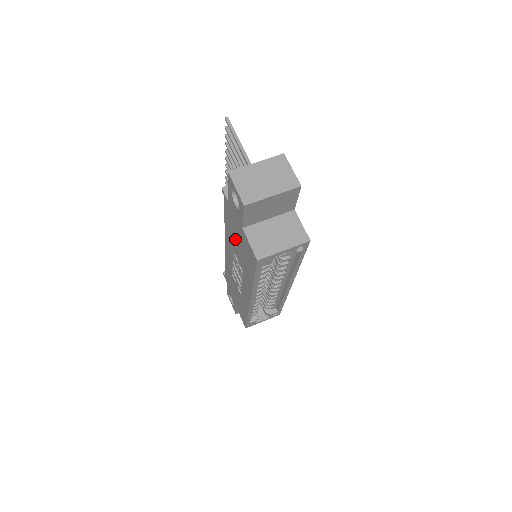
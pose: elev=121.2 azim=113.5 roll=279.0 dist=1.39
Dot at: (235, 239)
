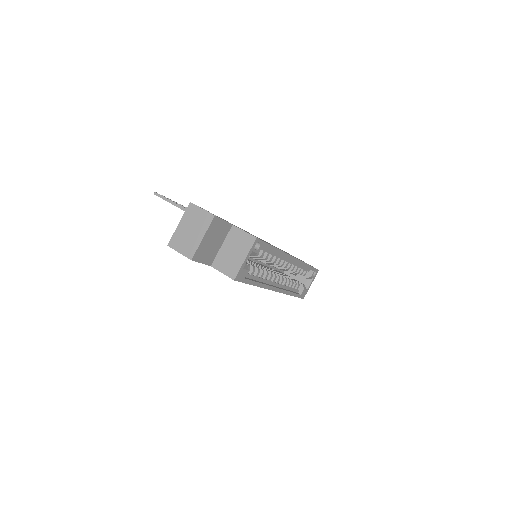
Dot at: occluded
